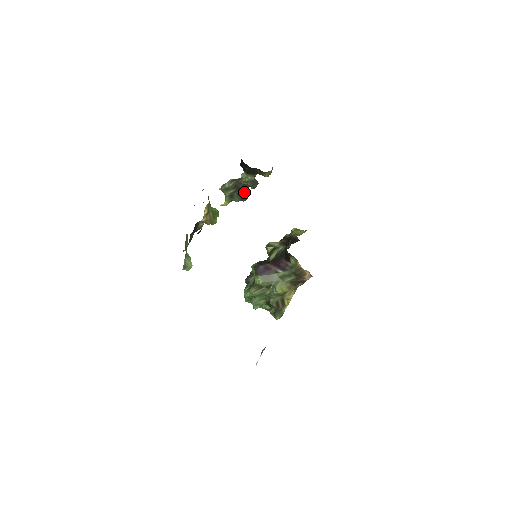
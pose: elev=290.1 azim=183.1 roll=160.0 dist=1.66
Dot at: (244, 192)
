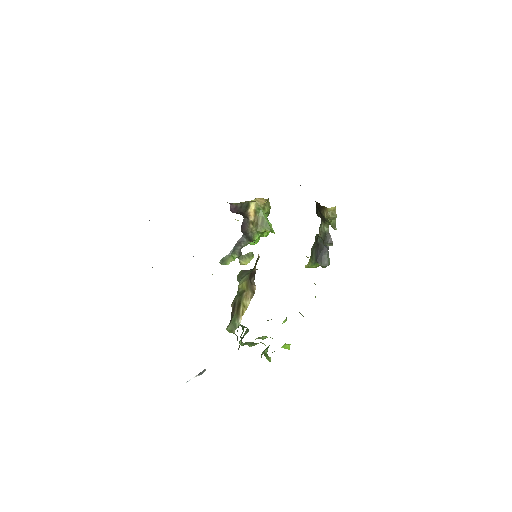
Dot at: (321, 251)
